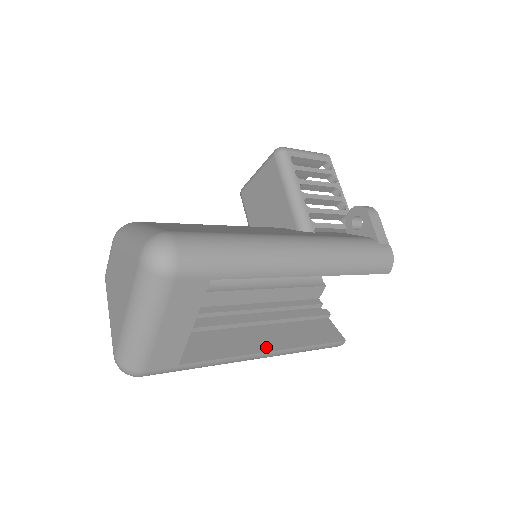
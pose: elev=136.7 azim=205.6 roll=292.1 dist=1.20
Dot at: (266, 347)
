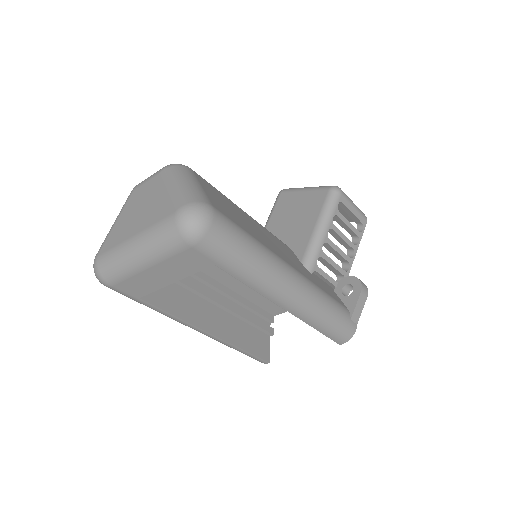
Dot at: (211, 328)
